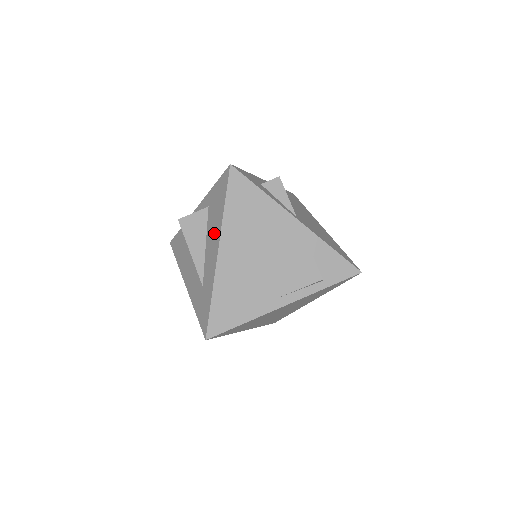
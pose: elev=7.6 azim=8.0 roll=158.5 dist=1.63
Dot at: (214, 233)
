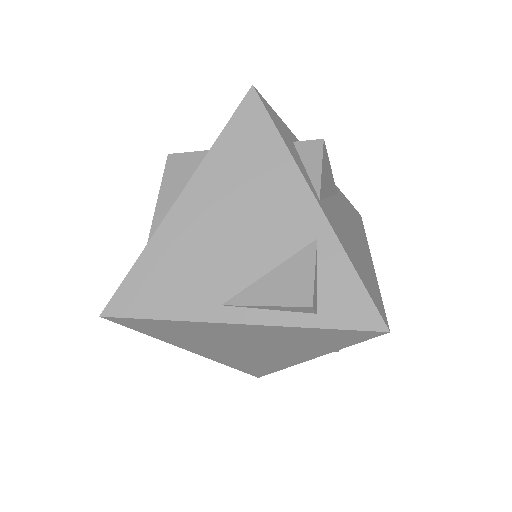
Dot at: occluded
